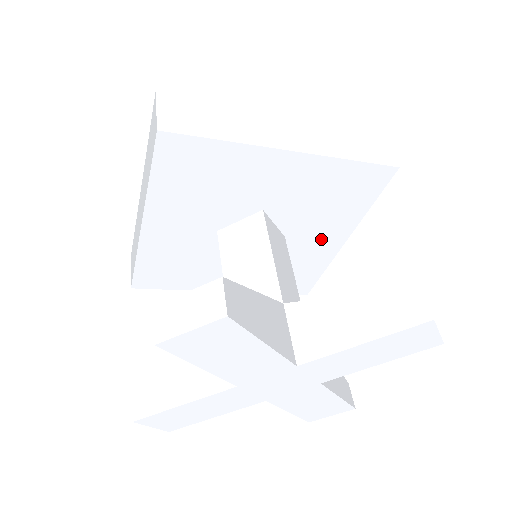
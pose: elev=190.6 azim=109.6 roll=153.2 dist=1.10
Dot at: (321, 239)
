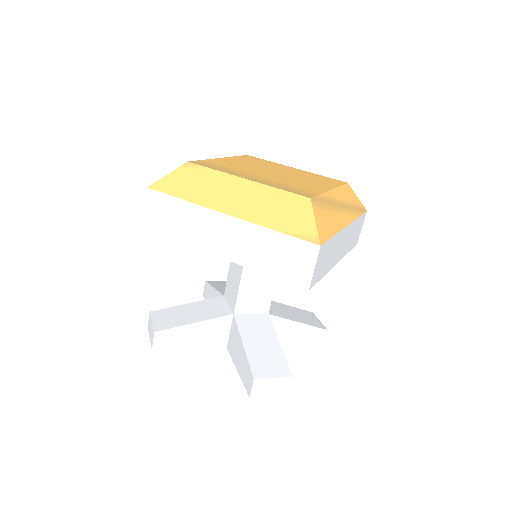
Dot at: occluded
